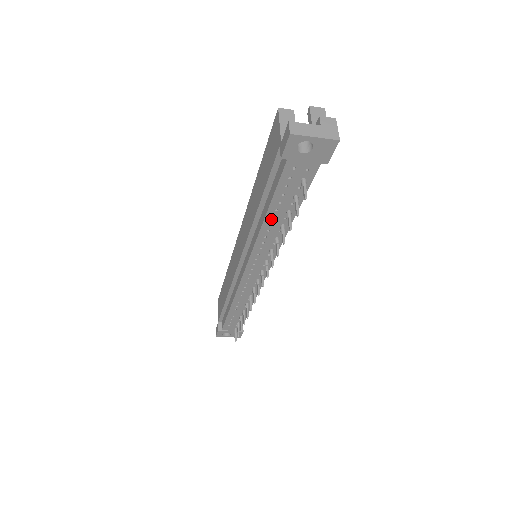
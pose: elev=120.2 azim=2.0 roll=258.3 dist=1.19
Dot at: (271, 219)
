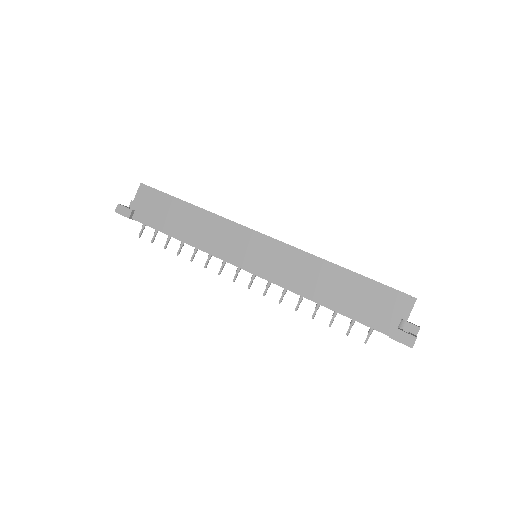
Dot at: (323, 305)
